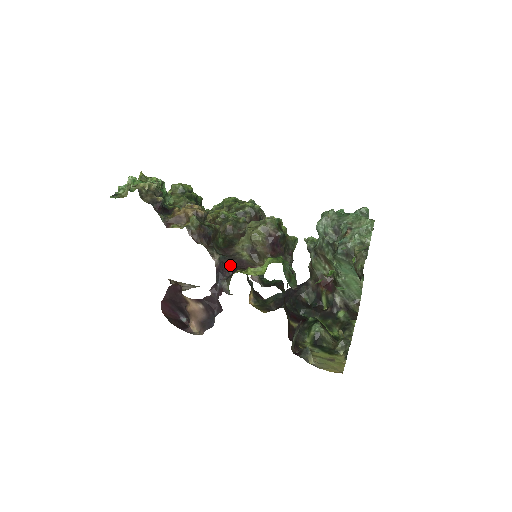
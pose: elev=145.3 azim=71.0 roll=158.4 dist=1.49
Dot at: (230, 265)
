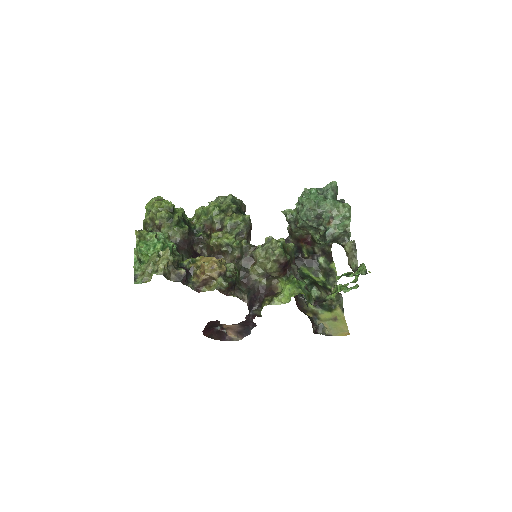
Dot at: (255, 296)
